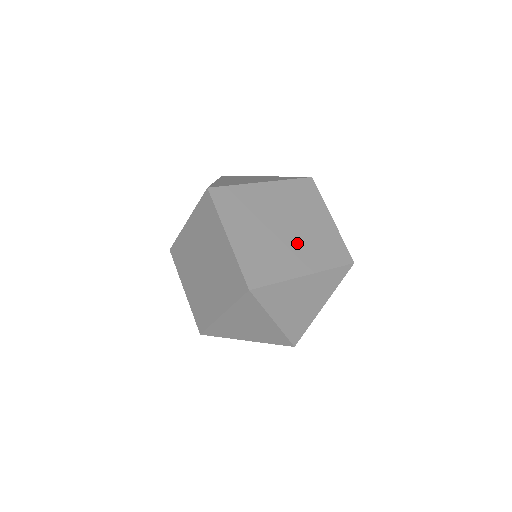
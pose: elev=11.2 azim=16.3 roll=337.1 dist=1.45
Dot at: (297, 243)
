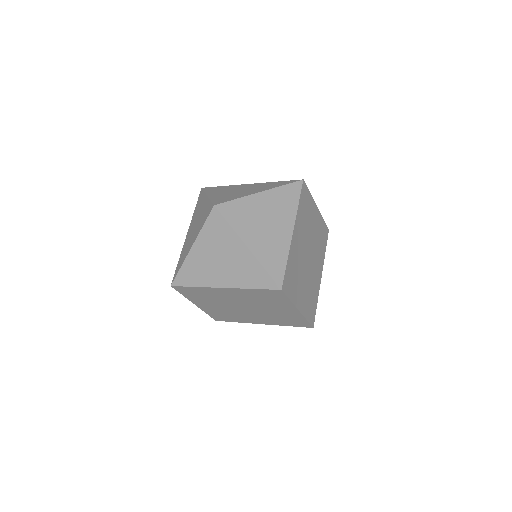
Dot at: (314, 259)
